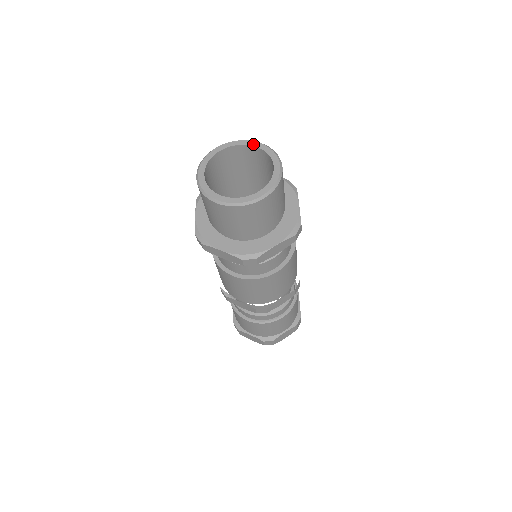
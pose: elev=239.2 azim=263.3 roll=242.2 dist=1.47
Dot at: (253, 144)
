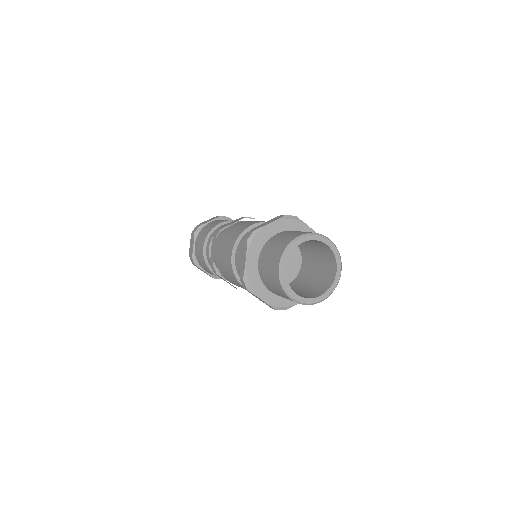
Dot at: (327, 242)
